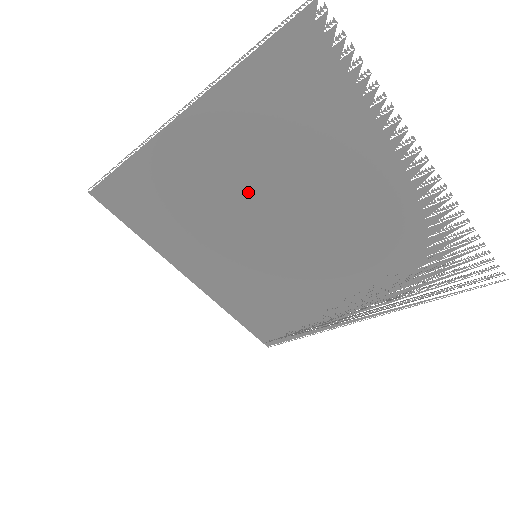
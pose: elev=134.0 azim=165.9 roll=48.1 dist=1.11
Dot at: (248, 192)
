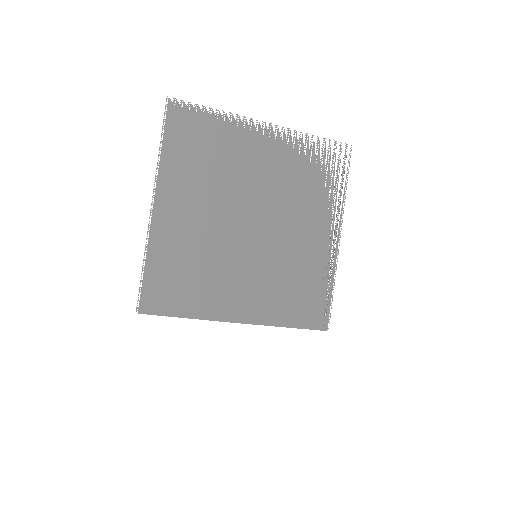
Dot at: (217, 215)
